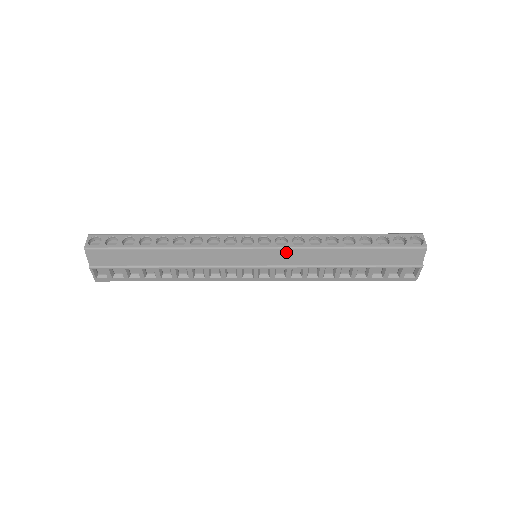
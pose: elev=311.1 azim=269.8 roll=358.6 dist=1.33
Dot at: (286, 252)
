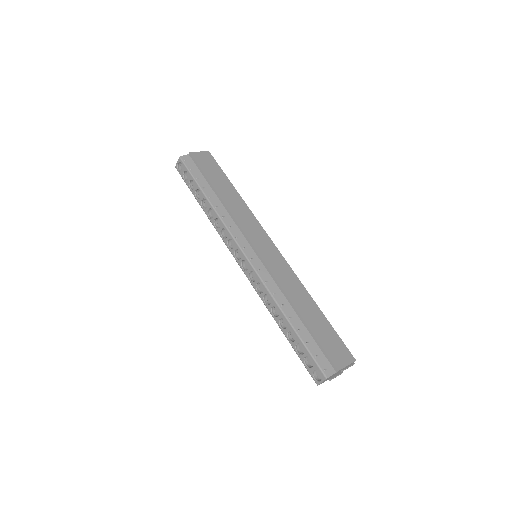
Dot at: occluded
